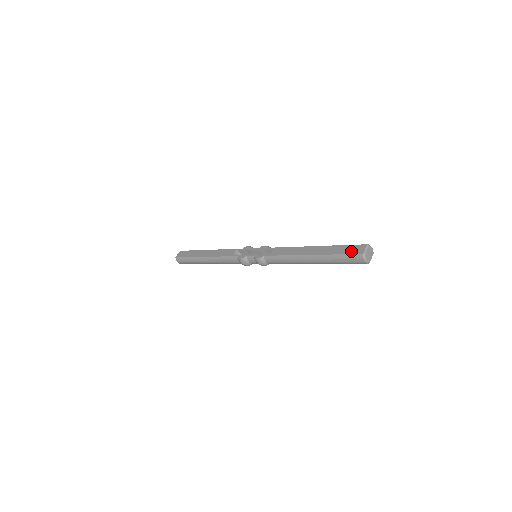
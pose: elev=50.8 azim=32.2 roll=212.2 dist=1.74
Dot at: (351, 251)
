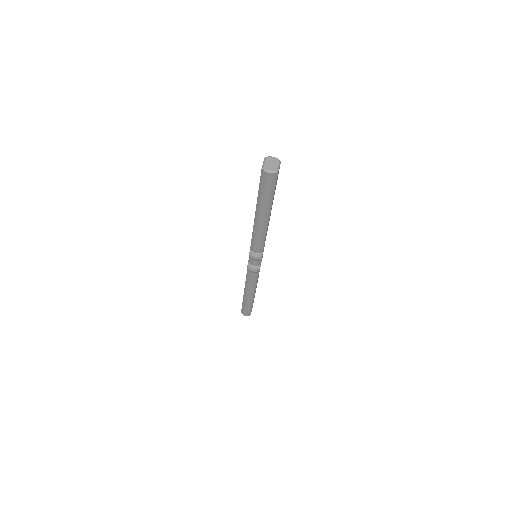
Dot at: (260, 176)
